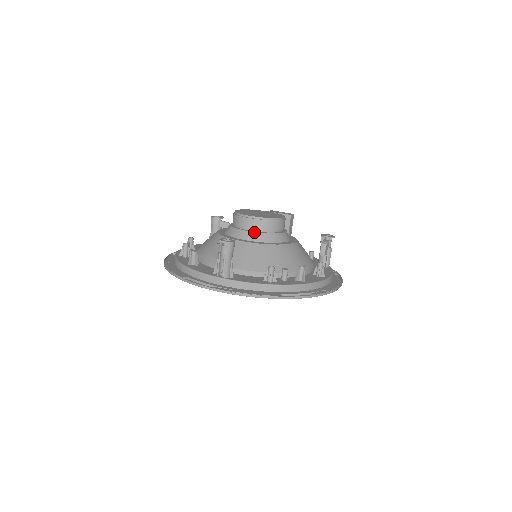
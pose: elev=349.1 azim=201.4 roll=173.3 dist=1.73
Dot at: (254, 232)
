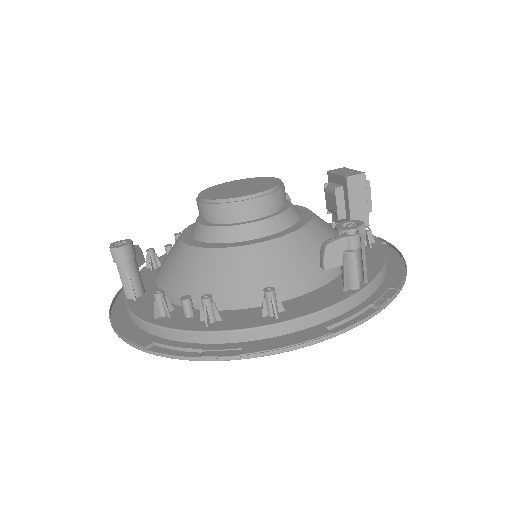
Dot at: (200, 224)
